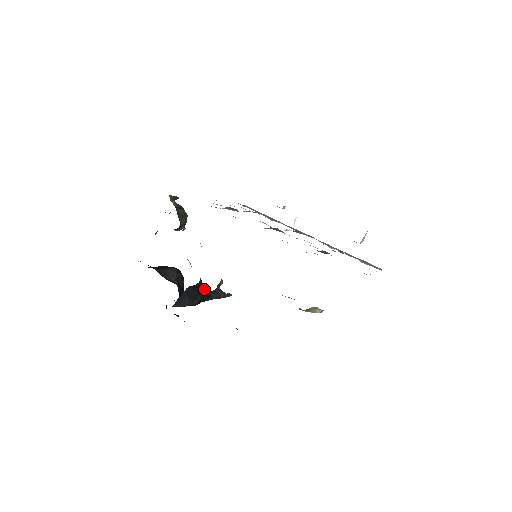
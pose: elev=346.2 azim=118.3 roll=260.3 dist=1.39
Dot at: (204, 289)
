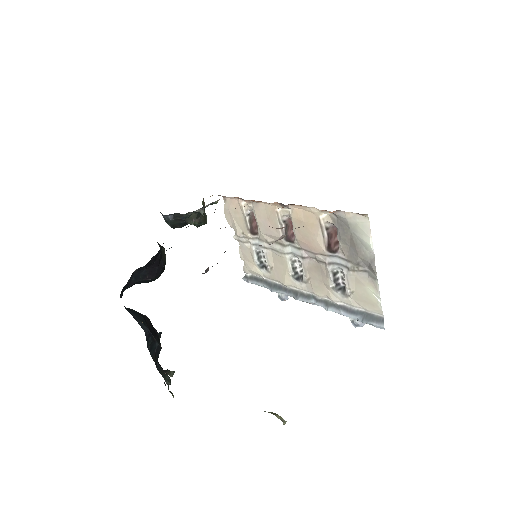
Dot at: (158, 342)
